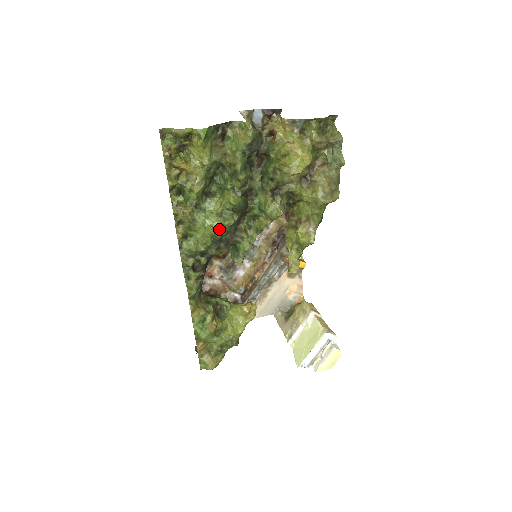
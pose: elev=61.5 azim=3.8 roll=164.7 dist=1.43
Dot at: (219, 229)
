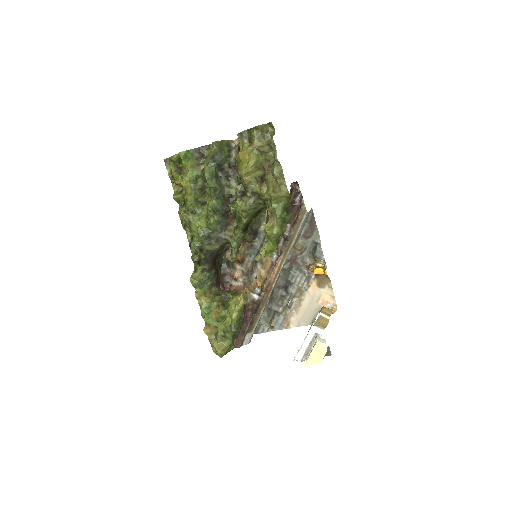
Dot at: (206, 228)
